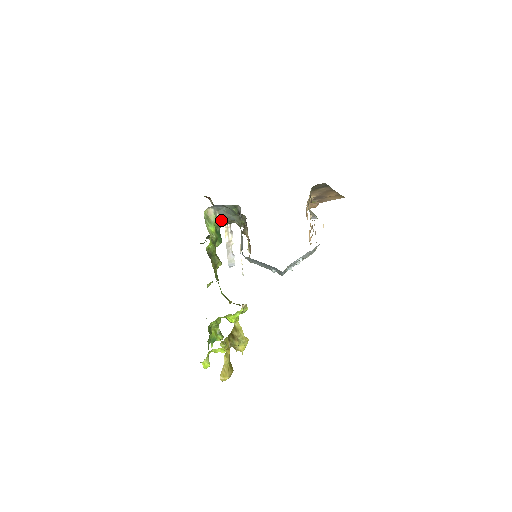
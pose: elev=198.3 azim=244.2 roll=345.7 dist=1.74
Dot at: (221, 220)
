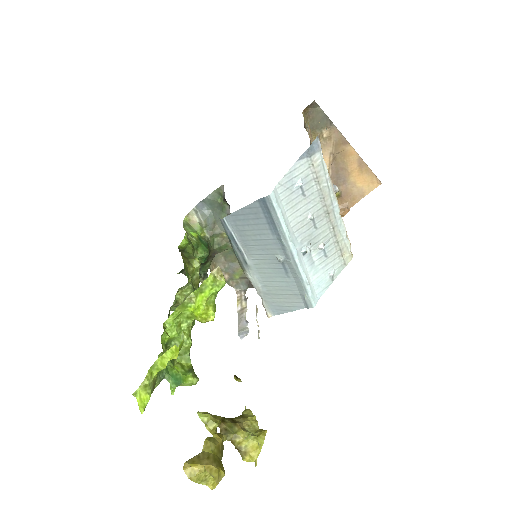
Dot at: (209, 232)
